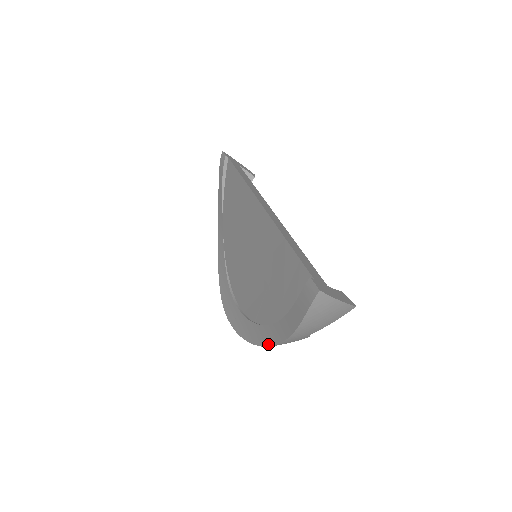
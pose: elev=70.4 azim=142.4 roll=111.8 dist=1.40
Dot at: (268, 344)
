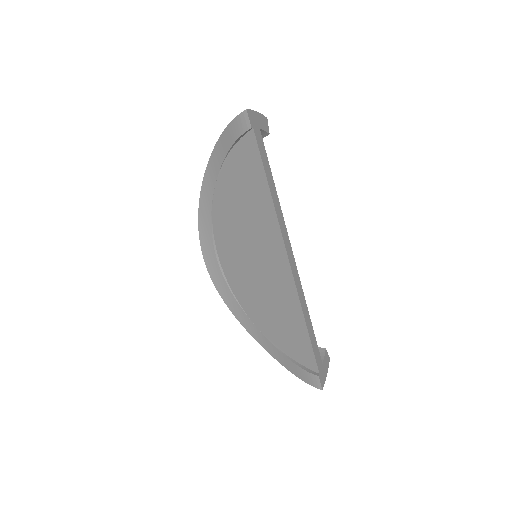
Dot at: (253, 337)
